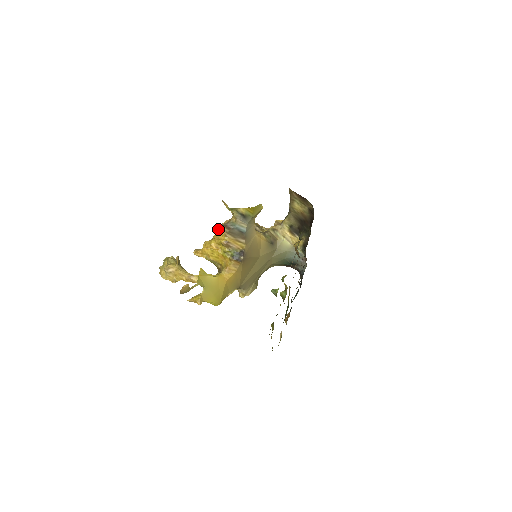
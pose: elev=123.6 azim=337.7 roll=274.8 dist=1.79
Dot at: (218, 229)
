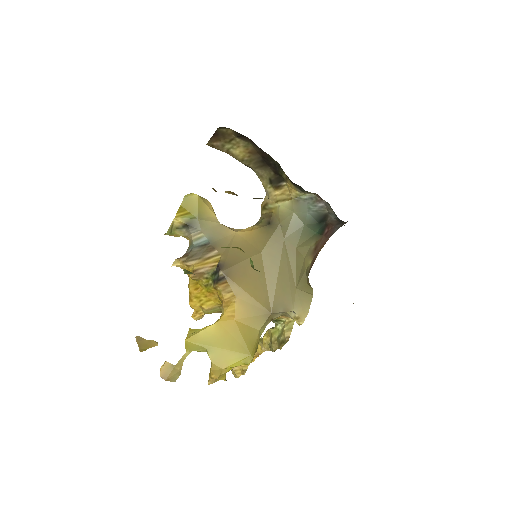
Dot at: occluded
